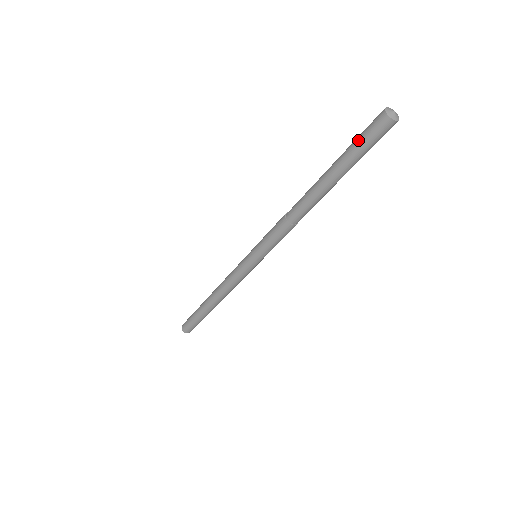
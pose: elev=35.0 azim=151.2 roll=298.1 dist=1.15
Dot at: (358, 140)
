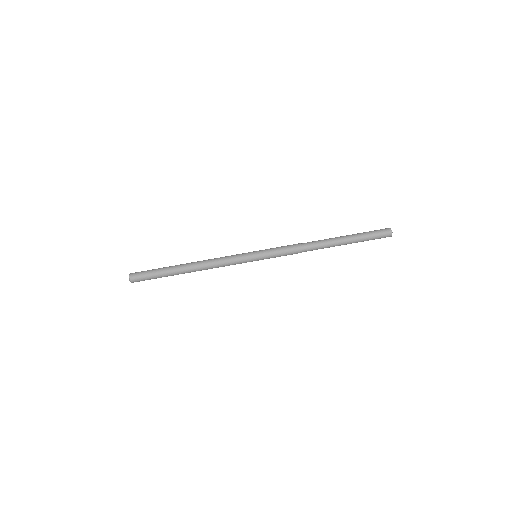
Dot at: (370, 231)
